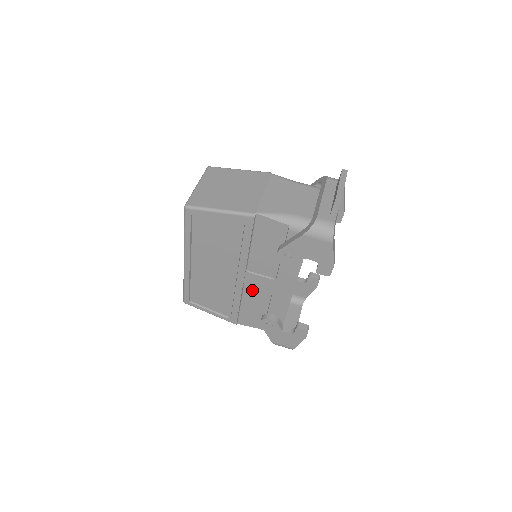
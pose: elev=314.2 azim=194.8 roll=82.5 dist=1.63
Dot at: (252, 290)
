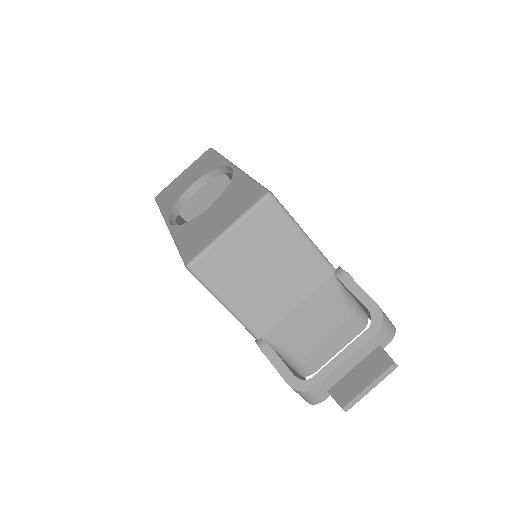
Dot at: occluded
